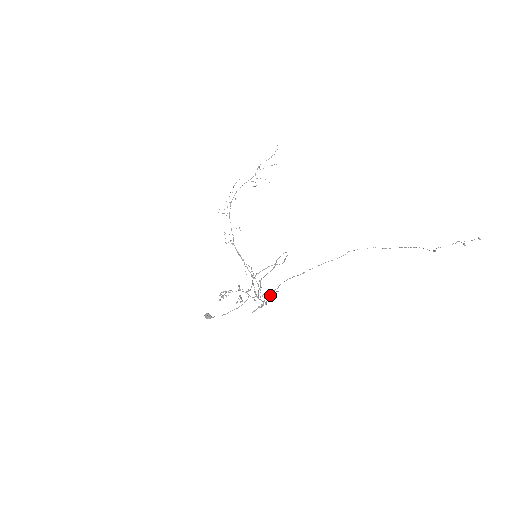
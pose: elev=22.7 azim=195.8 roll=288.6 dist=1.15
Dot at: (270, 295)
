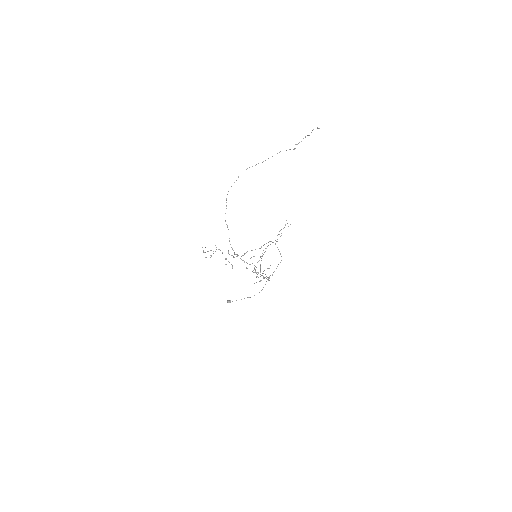
Dot at: occluded
